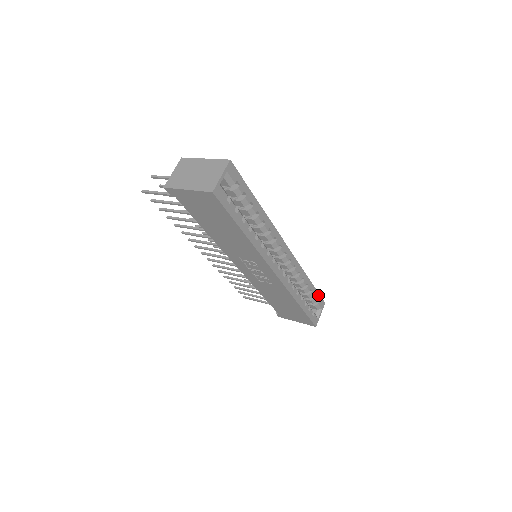
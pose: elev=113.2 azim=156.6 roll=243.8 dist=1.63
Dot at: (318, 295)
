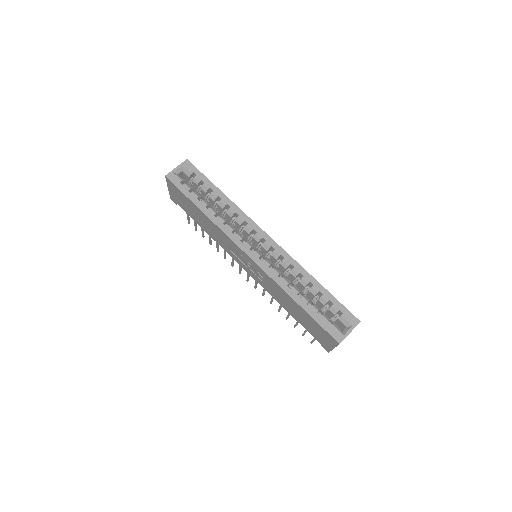
Dot at: (340, 305)
